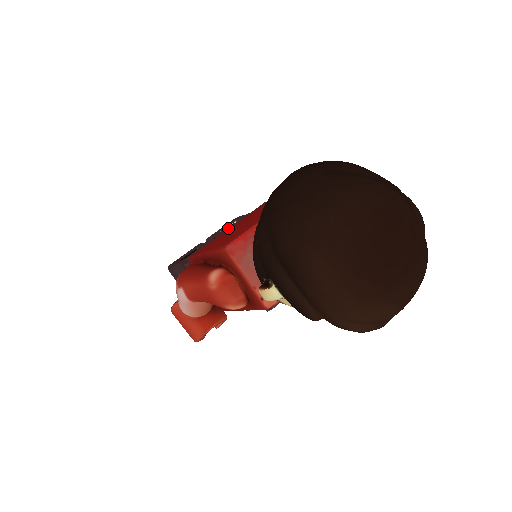
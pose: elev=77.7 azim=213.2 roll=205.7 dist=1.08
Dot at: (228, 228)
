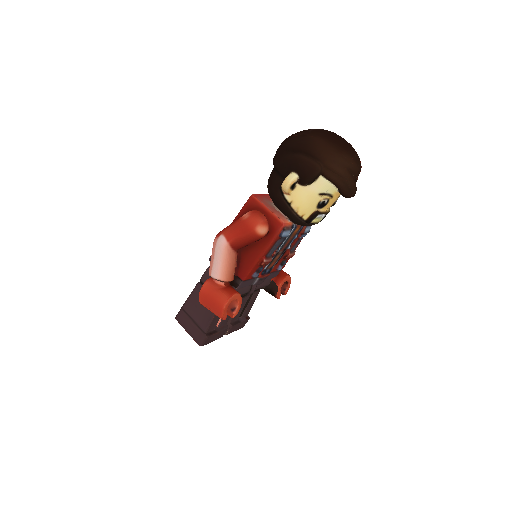
Dot at: occluded
